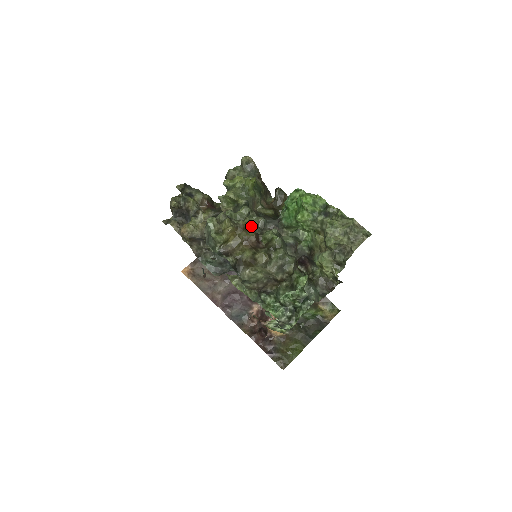
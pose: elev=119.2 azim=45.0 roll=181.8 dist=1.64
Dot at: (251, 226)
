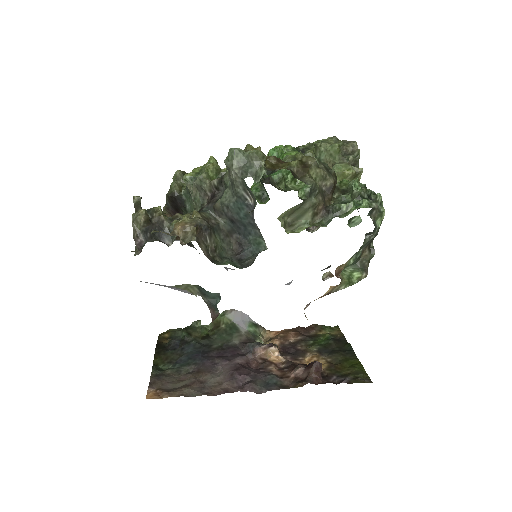
Dot at: occluded
